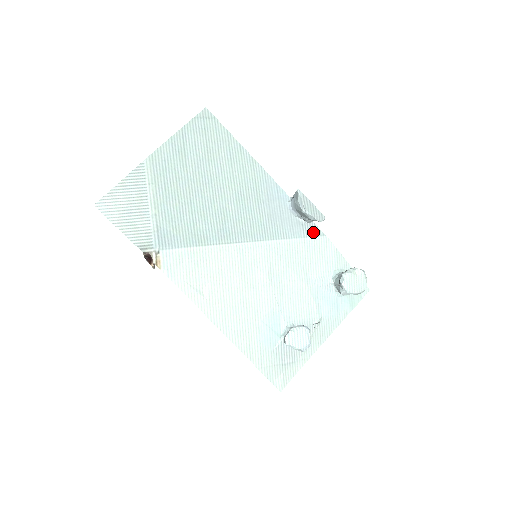
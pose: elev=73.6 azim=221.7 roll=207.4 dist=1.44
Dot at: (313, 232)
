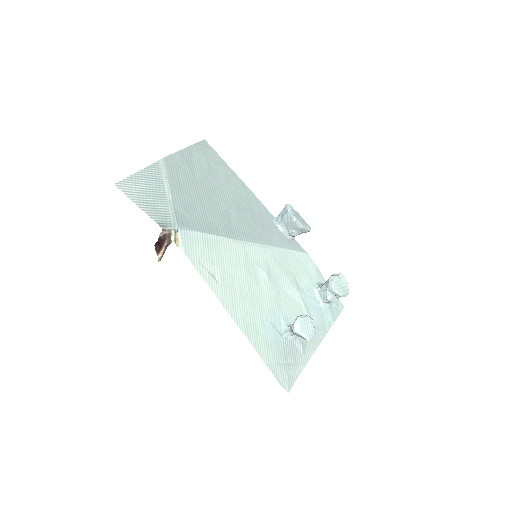
Dot at: (297, 247)
